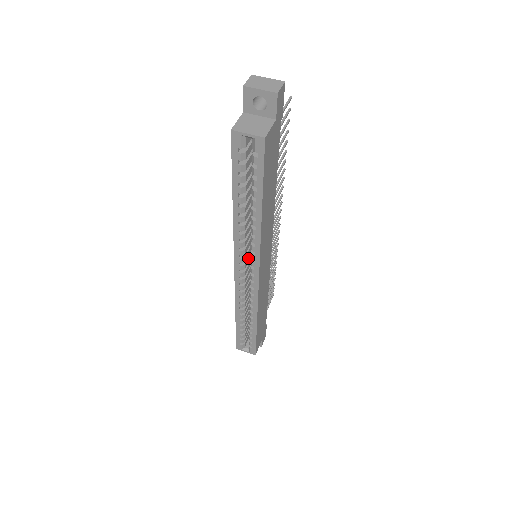
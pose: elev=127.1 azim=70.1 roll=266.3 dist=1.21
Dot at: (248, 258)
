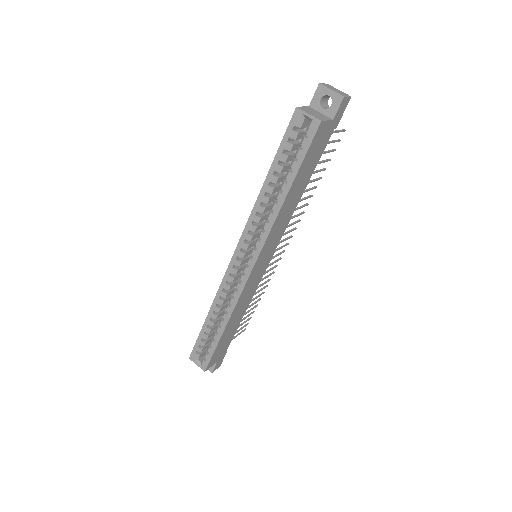
Dot at: (250, 251)
